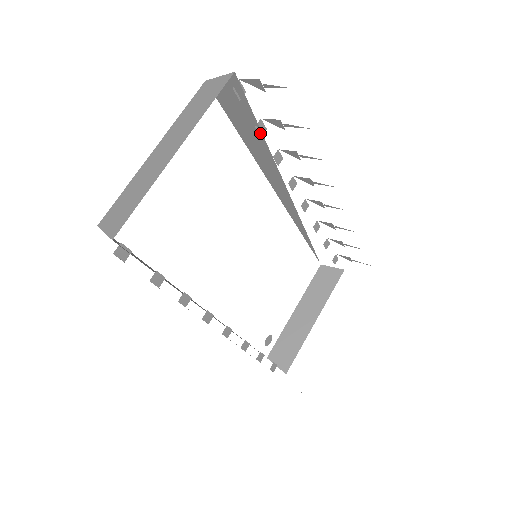
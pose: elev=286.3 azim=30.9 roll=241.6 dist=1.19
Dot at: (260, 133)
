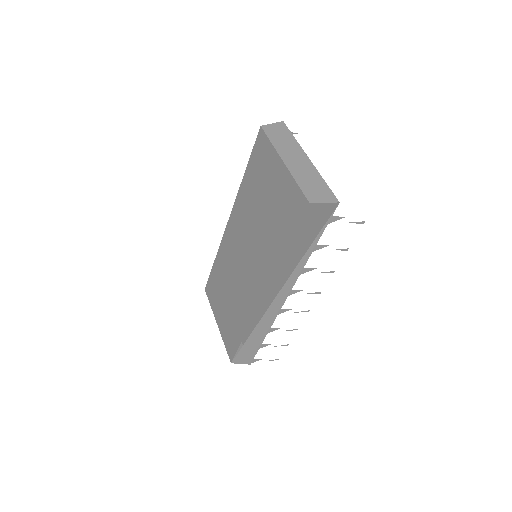
Dot at: occluded
